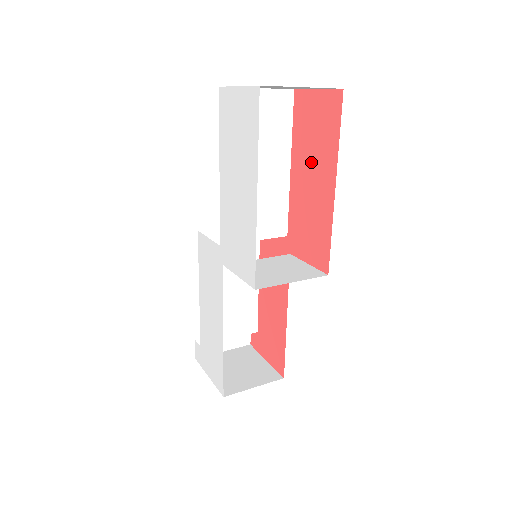
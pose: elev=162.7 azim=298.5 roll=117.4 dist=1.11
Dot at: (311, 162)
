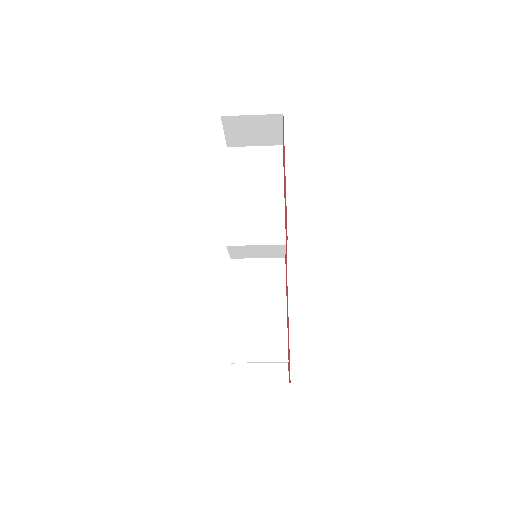
Dot at: (284, 175)
